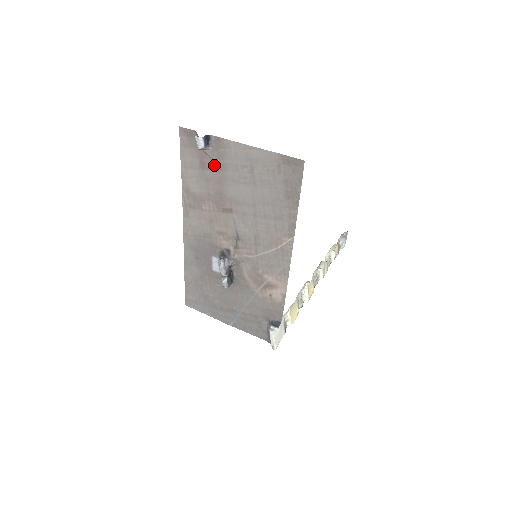
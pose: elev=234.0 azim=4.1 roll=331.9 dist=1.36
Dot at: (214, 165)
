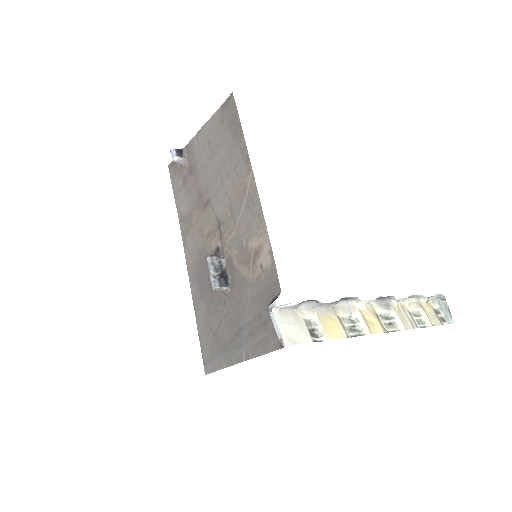
Dot at: (190, 172)
